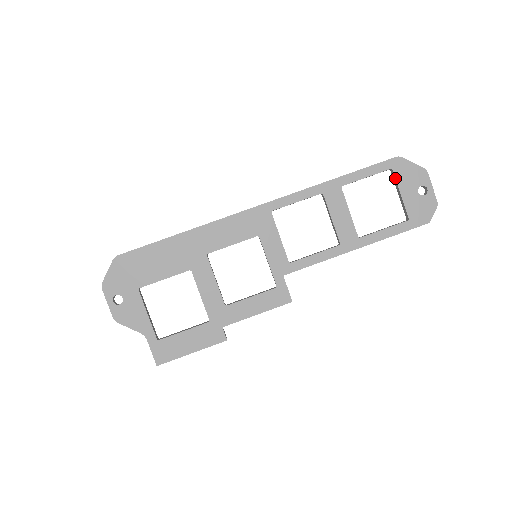
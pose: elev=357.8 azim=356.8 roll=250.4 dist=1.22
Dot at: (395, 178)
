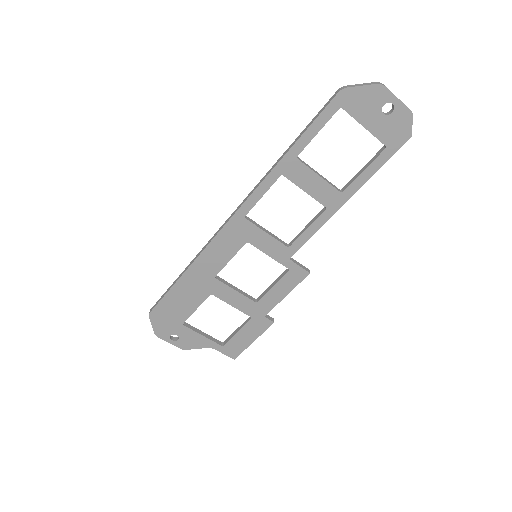
Dot at: occluded
